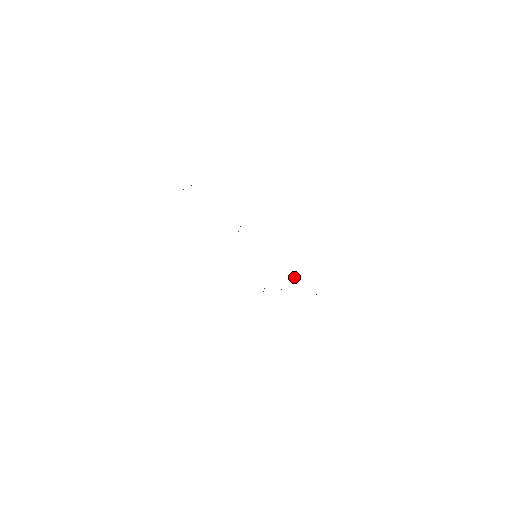
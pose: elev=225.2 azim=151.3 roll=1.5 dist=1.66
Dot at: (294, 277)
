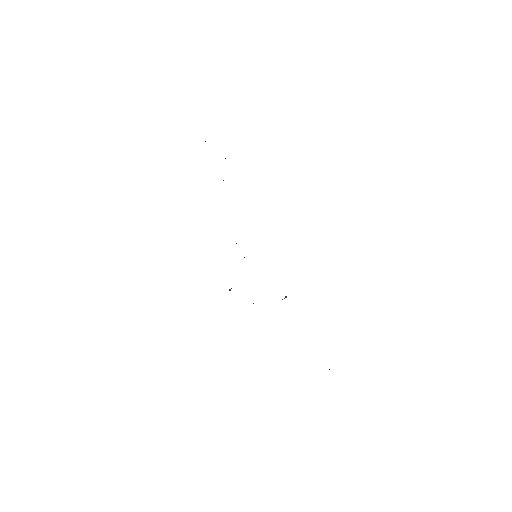
Dot at: occluded
